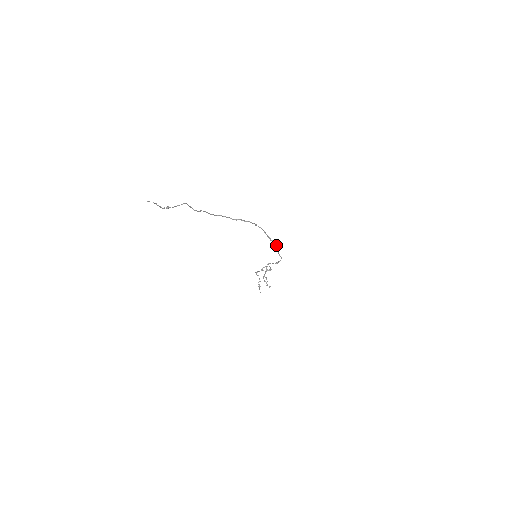
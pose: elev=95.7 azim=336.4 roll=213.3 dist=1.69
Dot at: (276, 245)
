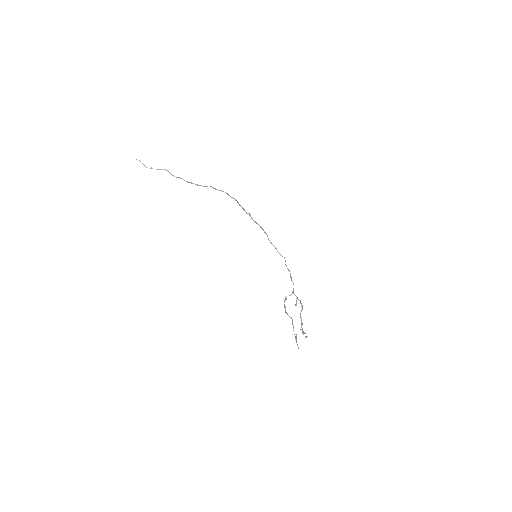
Dot at: (257, 223)
